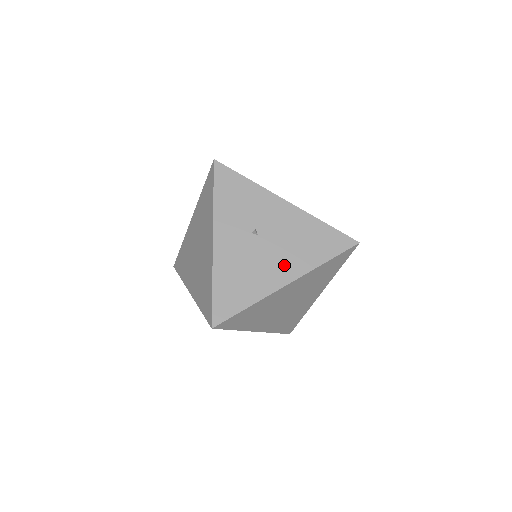
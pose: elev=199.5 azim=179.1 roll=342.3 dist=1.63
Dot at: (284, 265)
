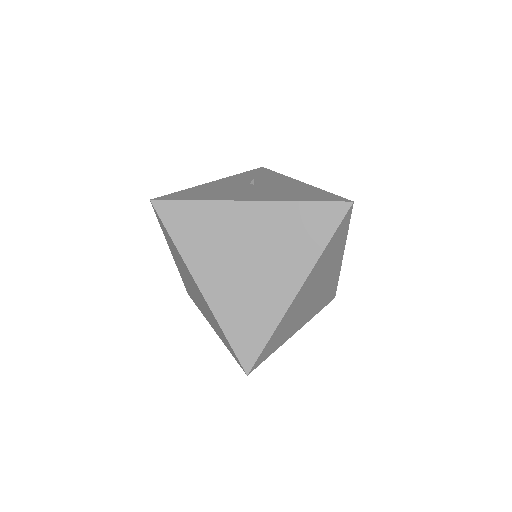
Dot at: (259, 195)
